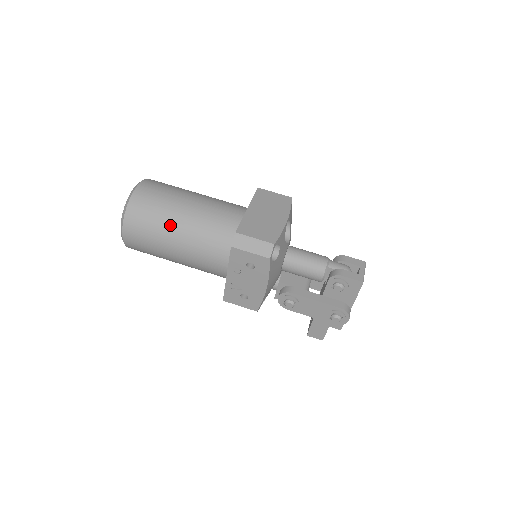
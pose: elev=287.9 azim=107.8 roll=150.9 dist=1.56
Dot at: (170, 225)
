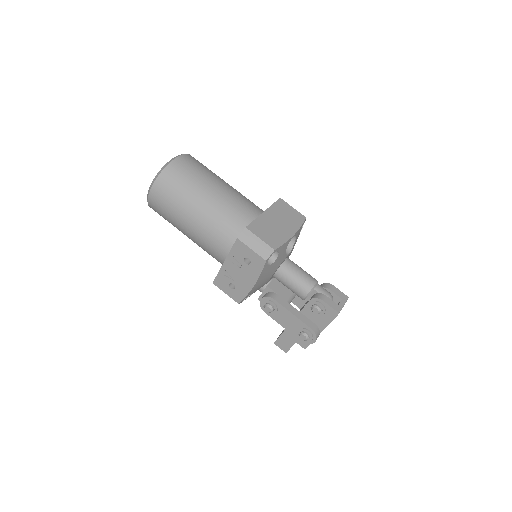
Dot at: (193, 200)
